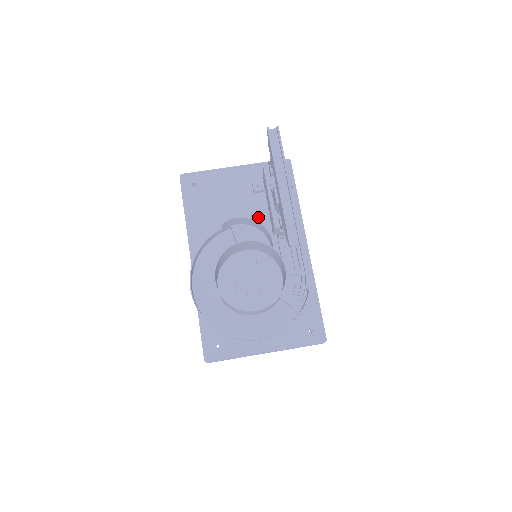
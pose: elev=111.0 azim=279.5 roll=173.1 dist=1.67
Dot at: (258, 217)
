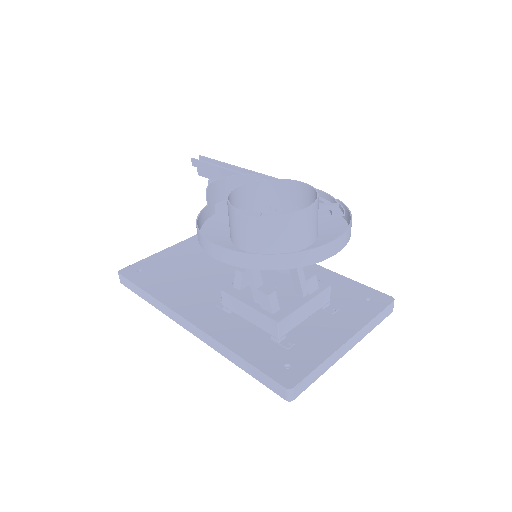
Dot at: occluded
